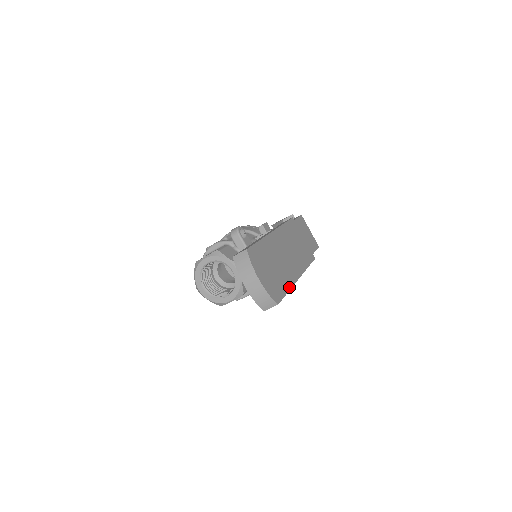
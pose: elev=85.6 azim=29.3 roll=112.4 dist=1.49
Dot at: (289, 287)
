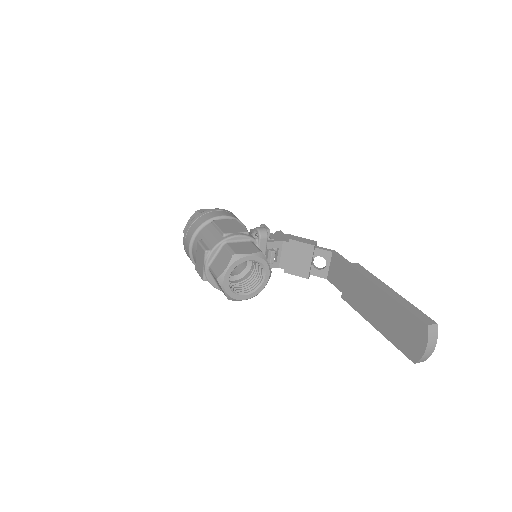
Dot at: occluded
